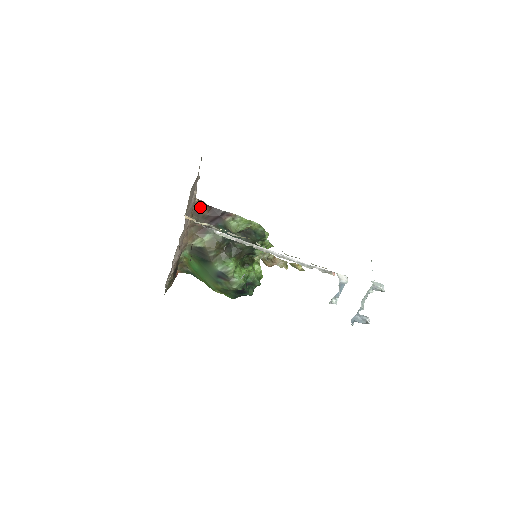
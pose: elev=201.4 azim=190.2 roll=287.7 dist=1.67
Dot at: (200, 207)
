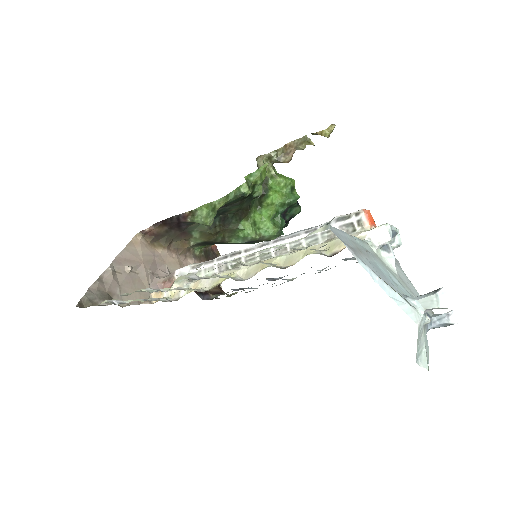
Dot at: (152, 233)
